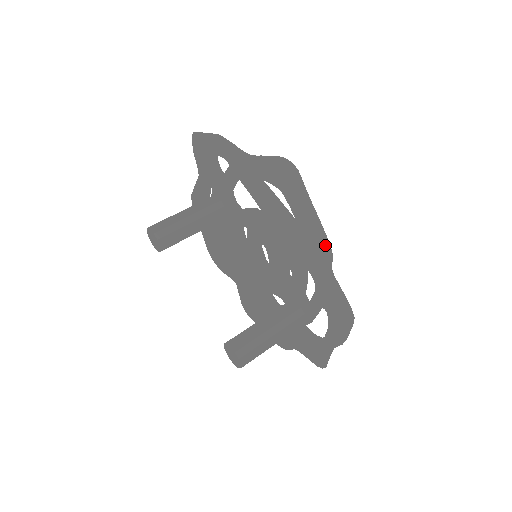
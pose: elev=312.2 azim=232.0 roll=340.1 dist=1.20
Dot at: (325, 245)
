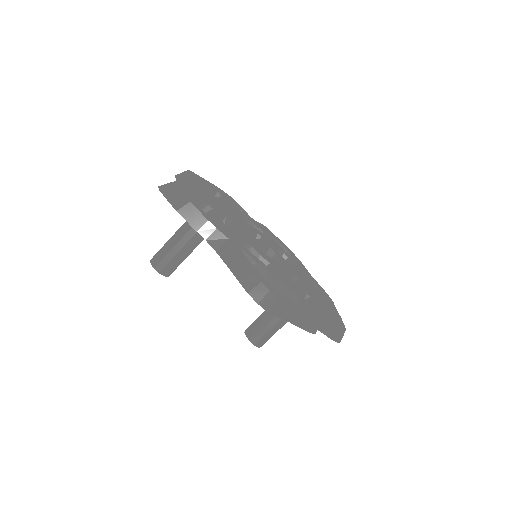
Dot at: (313, 325)
